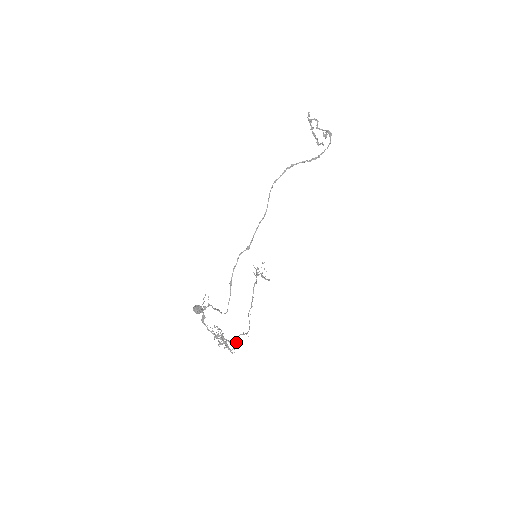
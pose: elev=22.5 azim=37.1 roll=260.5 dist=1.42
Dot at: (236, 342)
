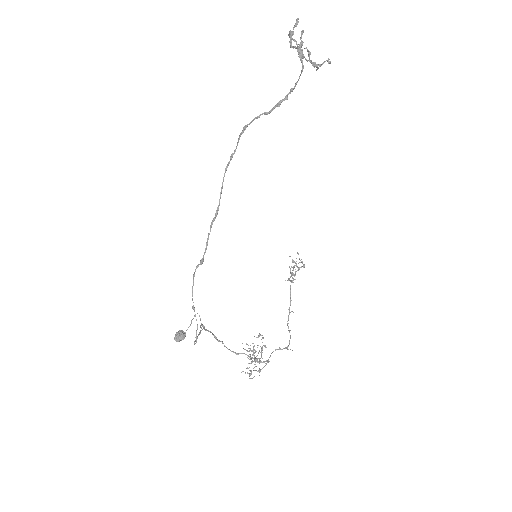
Dot at: (266, 361)
